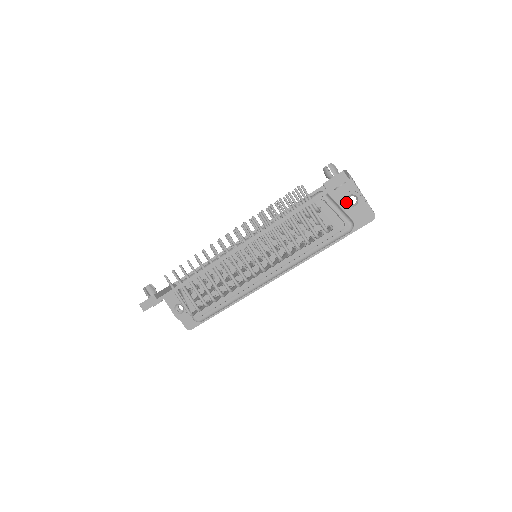
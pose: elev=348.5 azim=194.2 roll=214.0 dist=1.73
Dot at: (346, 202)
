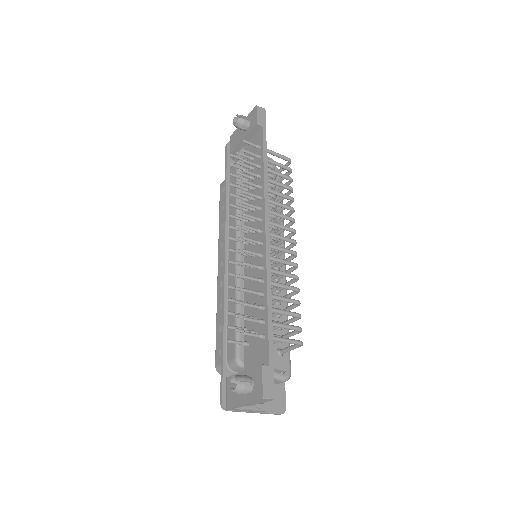
Dot at: occluded
